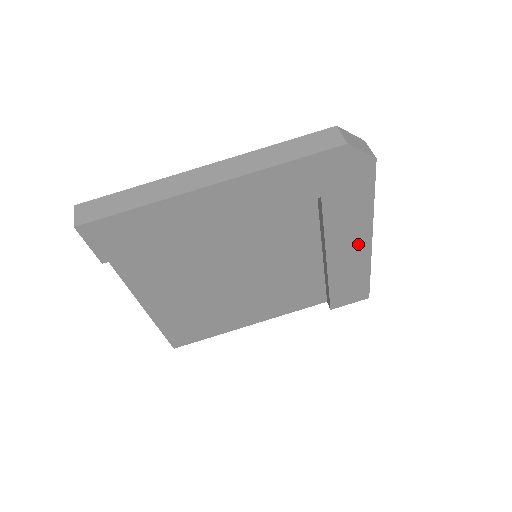
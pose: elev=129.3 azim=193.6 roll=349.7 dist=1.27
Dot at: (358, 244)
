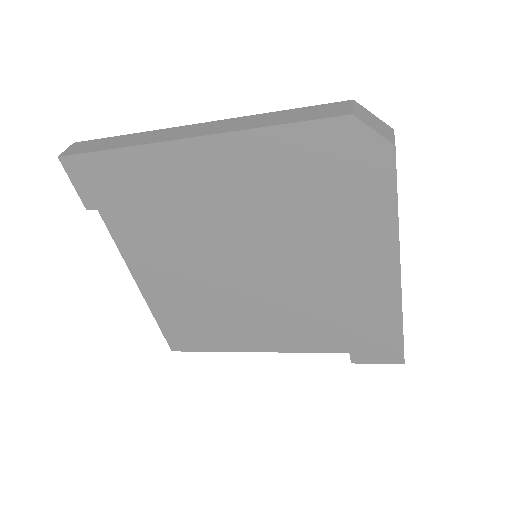
Dot at: (381, 273)
